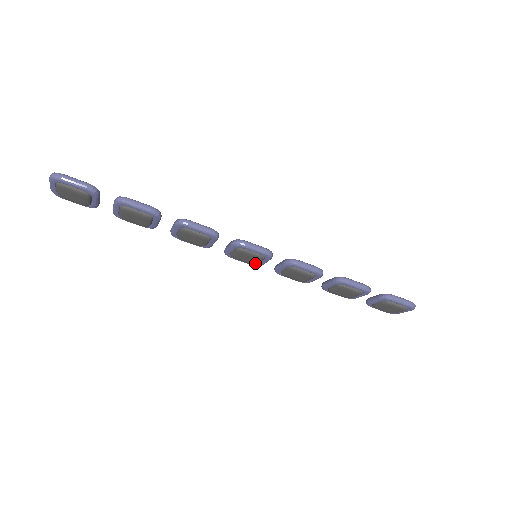
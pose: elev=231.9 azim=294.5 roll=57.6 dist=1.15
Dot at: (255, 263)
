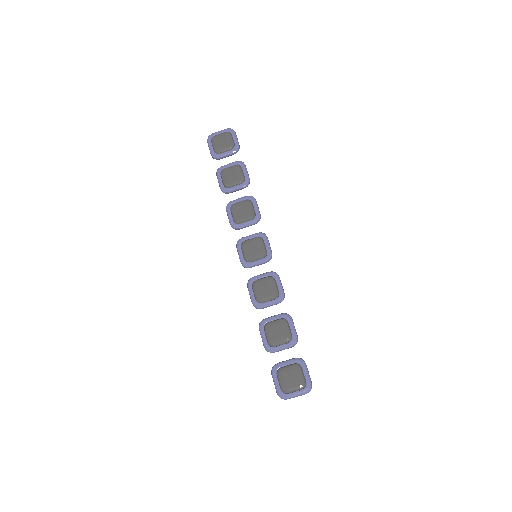
Dot at: (252, 258)
